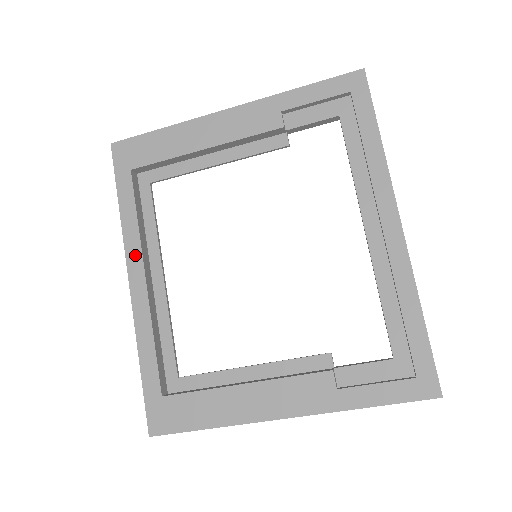
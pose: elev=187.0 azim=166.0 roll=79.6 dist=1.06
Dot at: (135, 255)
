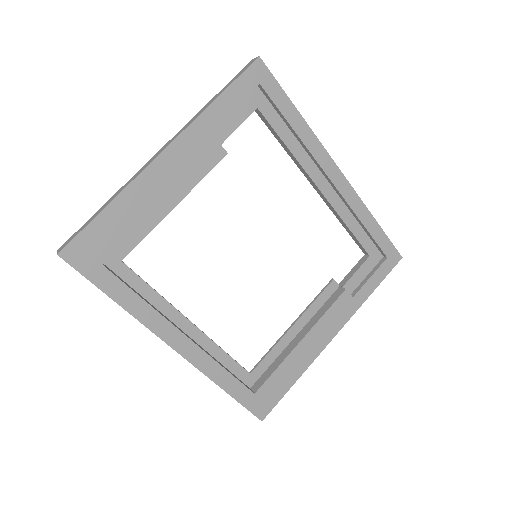
Dot at: (164, 328)
